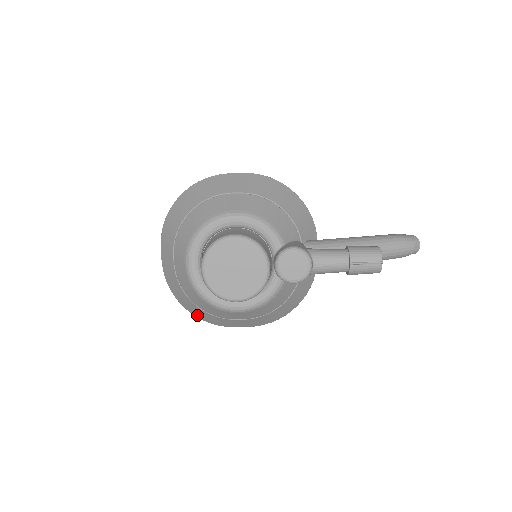
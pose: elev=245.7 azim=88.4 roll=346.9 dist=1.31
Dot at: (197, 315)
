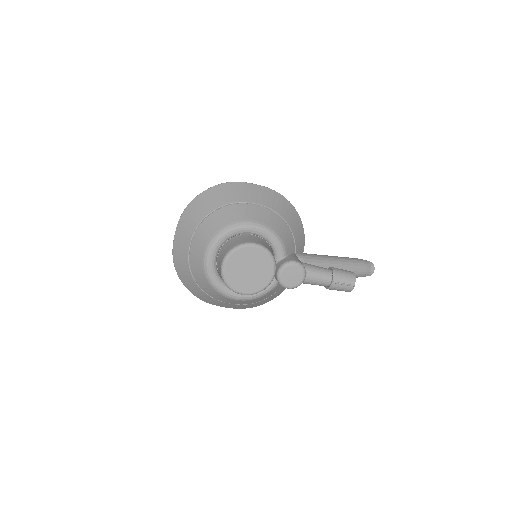
Dot at: (192, 291)
